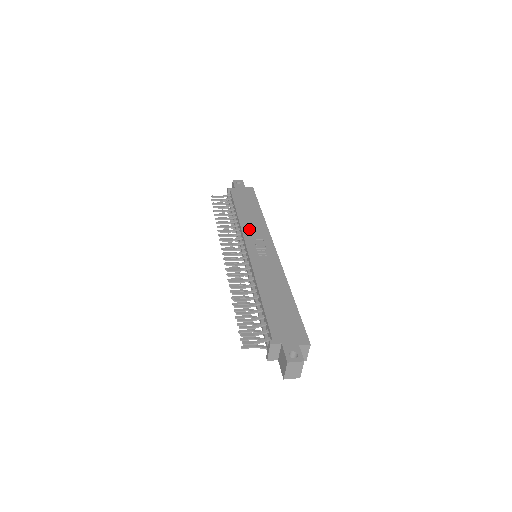
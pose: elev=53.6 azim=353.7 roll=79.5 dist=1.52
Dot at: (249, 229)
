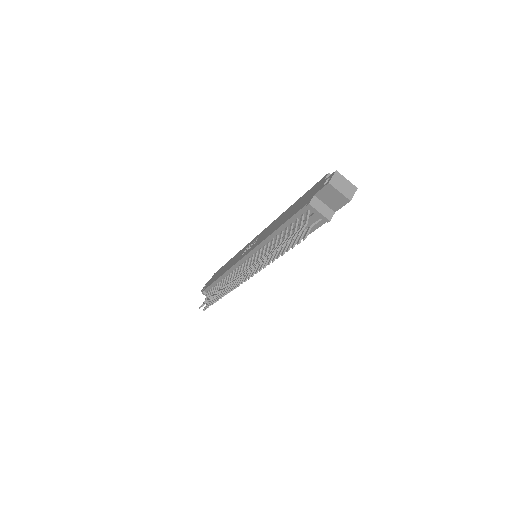
Dot at: (234, 262)
